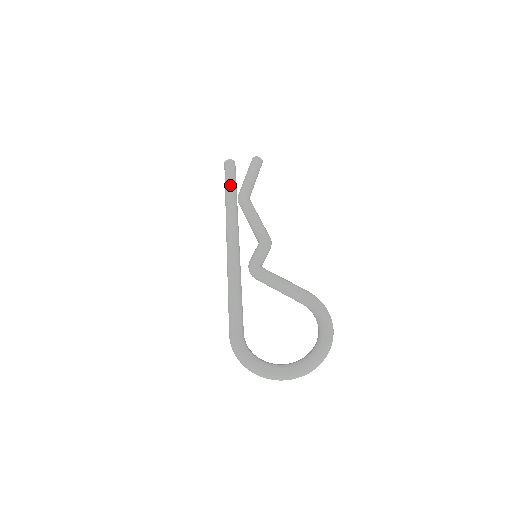
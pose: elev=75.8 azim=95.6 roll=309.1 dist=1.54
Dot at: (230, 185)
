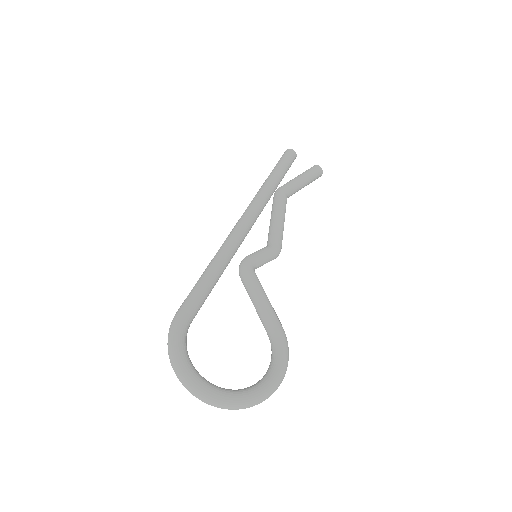
Dot at: (278, 173)
